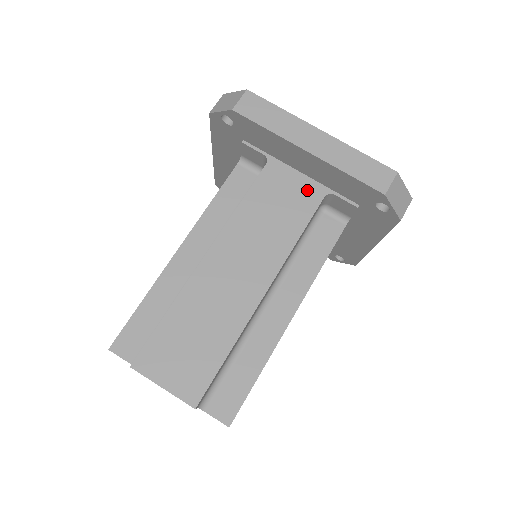
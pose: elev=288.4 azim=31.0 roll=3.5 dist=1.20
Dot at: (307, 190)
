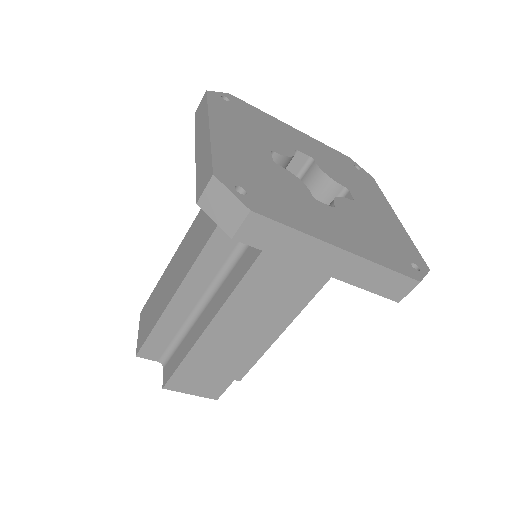
Dot at: occluded
